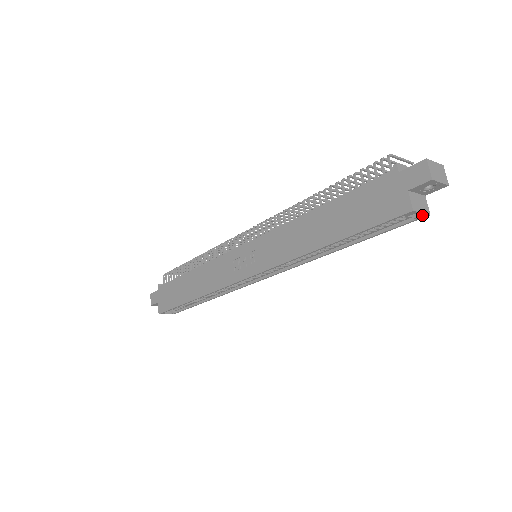
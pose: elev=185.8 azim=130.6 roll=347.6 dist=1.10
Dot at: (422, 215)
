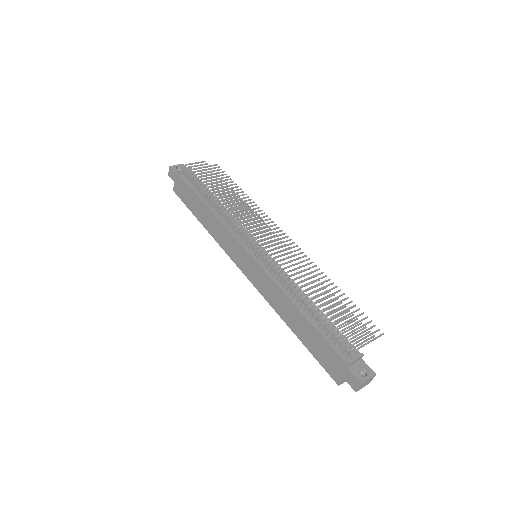
Dot at: occluded
